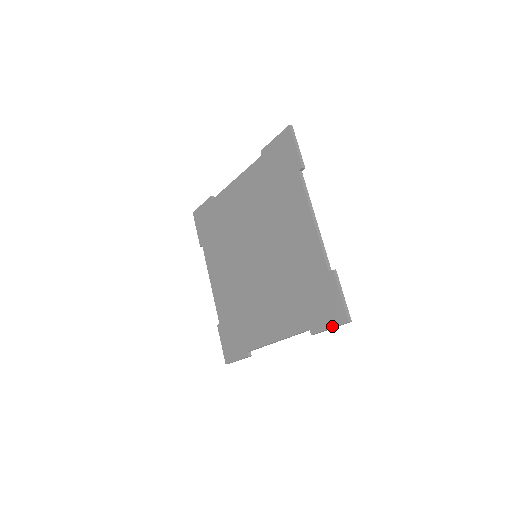
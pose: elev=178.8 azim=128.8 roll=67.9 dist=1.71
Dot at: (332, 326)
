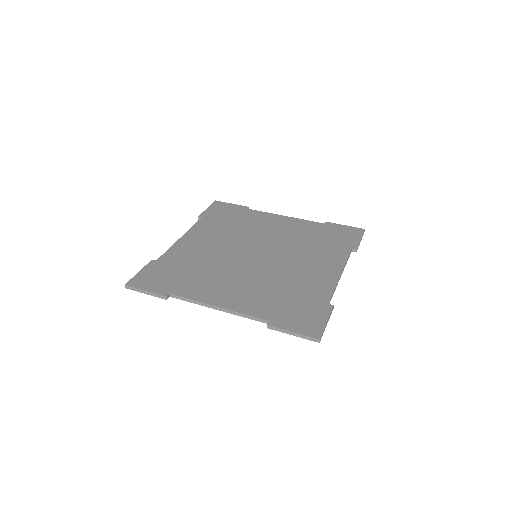
Dot at: (360, 236)
